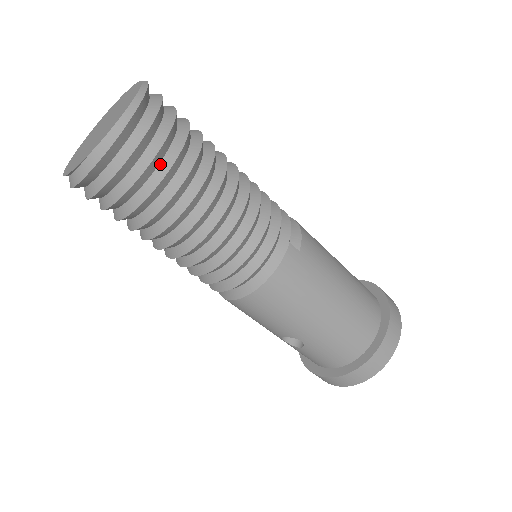
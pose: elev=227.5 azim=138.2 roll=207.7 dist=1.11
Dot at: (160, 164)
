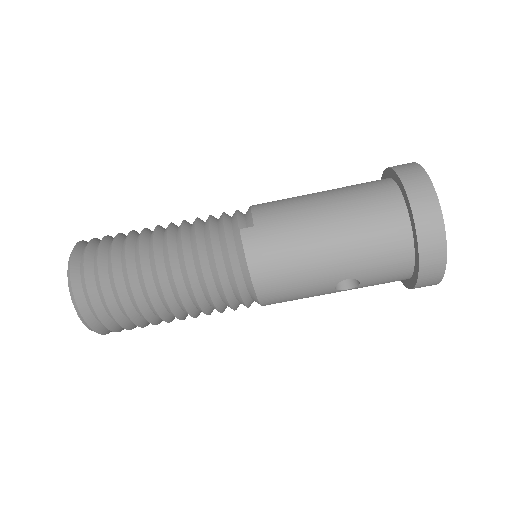
Dot at: (109, 277)
